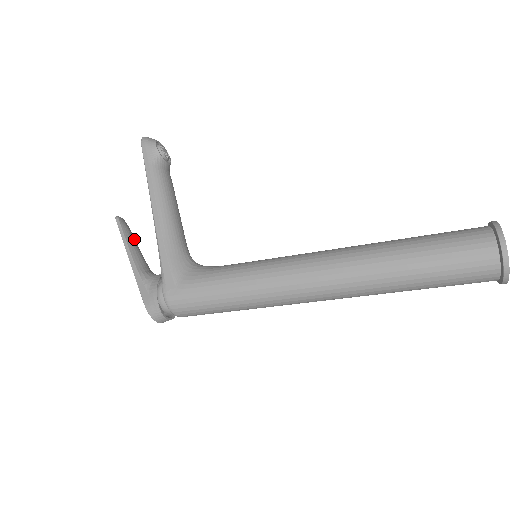
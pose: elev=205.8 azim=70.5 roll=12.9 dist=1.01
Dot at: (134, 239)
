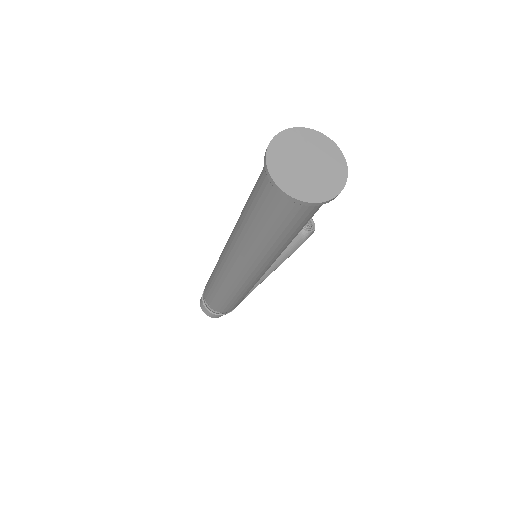
Dot at: occluded
